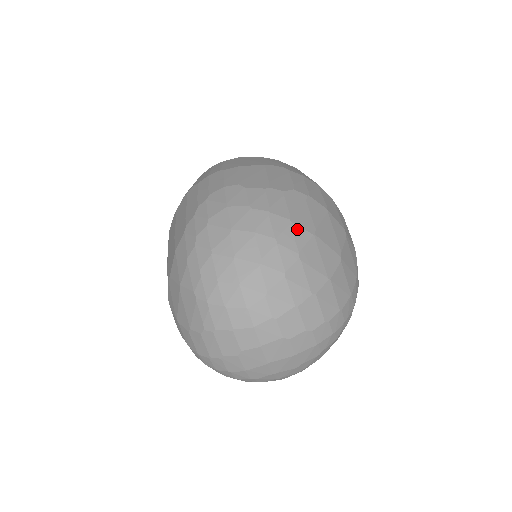
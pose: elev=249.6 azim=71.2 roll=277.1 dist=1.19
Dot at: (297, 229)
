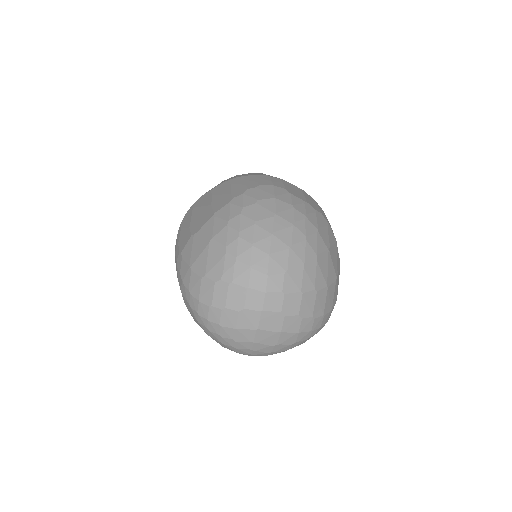
Dot at: (320, 239)
